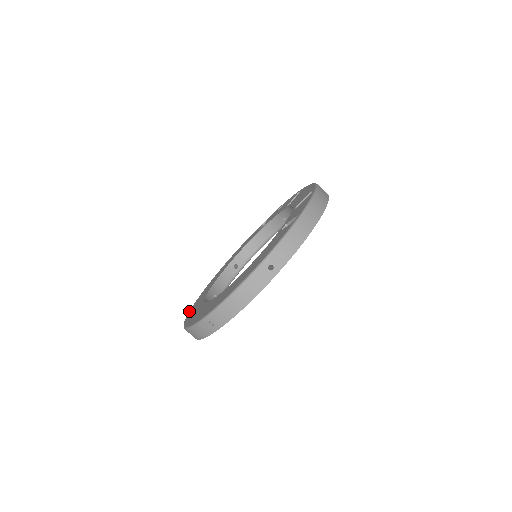
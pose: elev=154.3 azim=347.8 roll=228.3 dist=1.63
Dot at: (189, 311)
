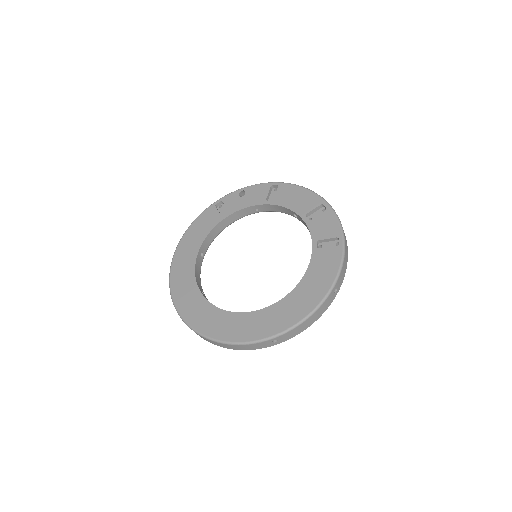
Dot at: (180, 313)
